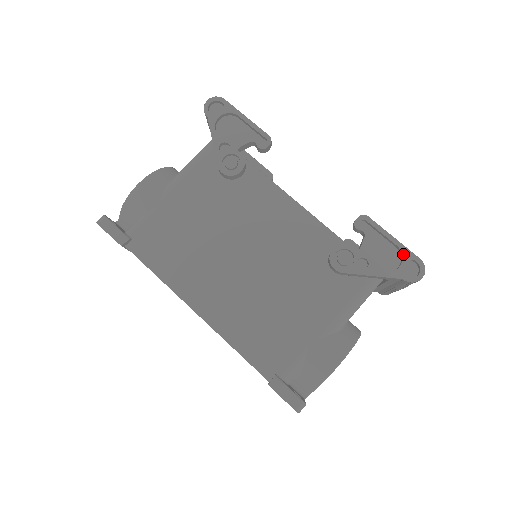
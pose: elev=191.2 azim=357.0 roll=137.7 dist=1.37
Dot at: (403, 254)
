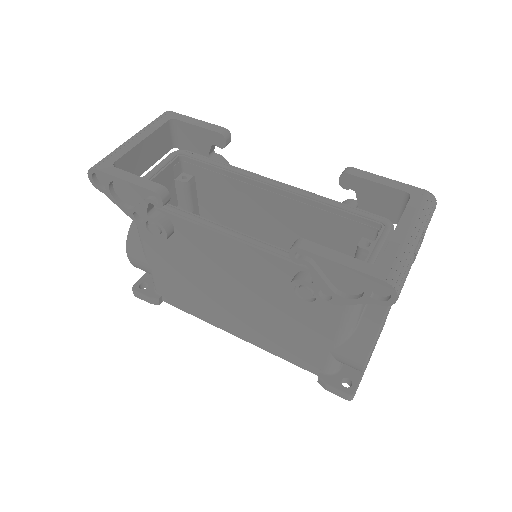
Dot at: (360, 279)
